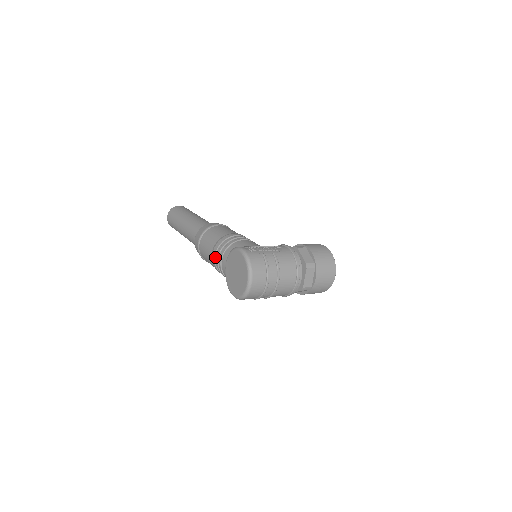
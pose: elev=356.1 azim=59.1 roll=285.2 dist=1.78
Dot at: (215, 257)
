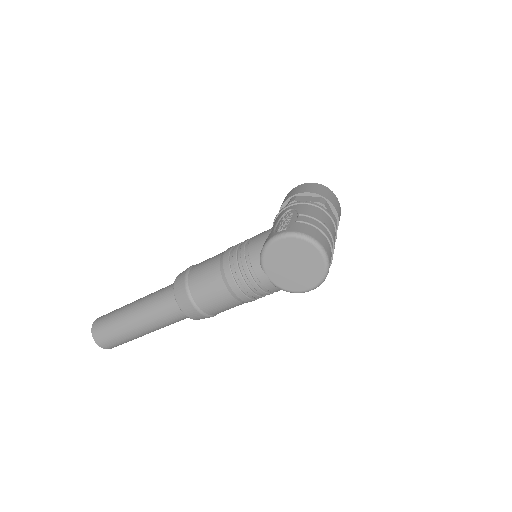
Dot at: (239, 288)
